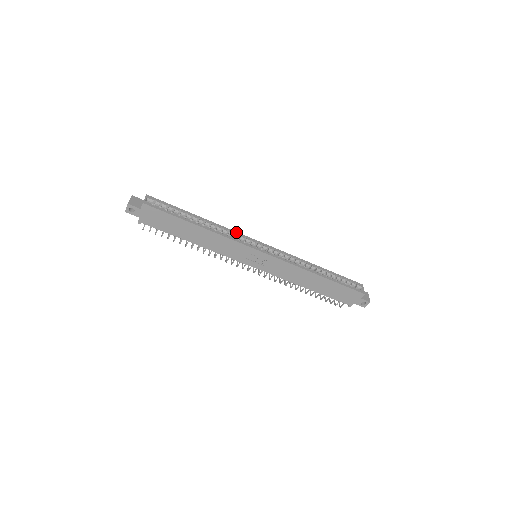
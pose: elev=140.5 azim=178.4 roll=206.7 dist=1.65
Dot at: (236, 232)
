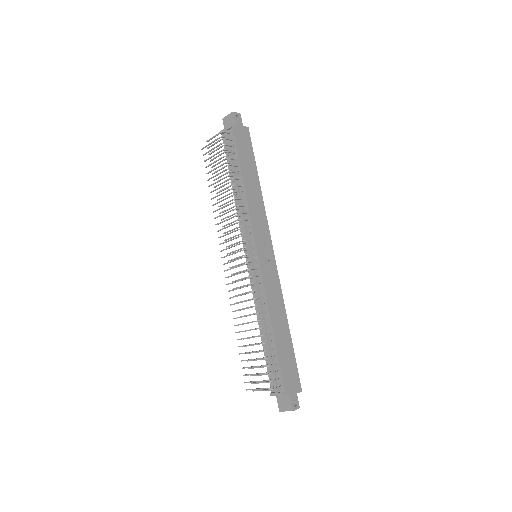
Dot at: occluded
